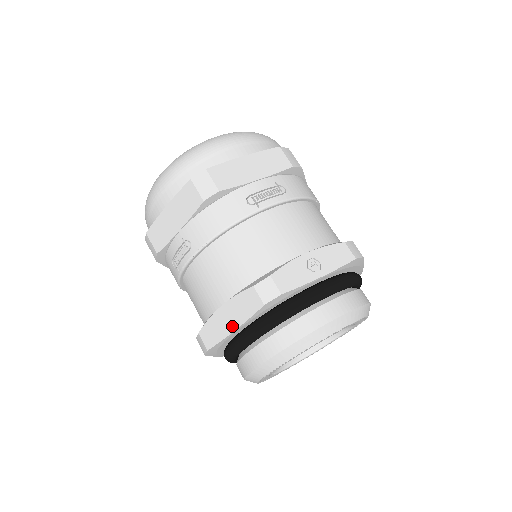
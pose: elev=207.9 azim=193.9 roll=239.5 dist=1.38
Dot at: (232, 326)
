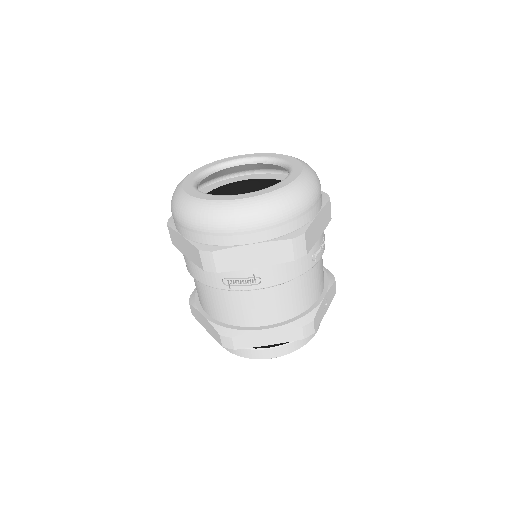
Dot at: (268, 342)
